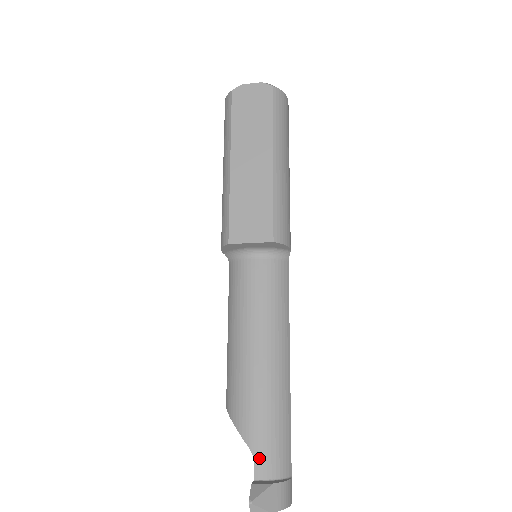
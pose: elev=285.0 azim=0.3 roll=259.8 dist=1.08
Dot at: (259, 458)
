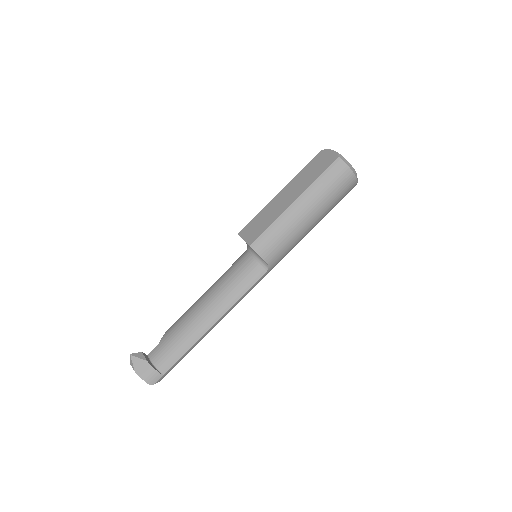
Dot at: (158, 348)
